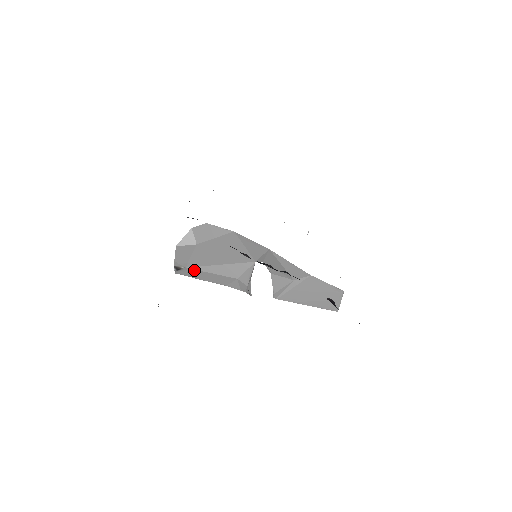
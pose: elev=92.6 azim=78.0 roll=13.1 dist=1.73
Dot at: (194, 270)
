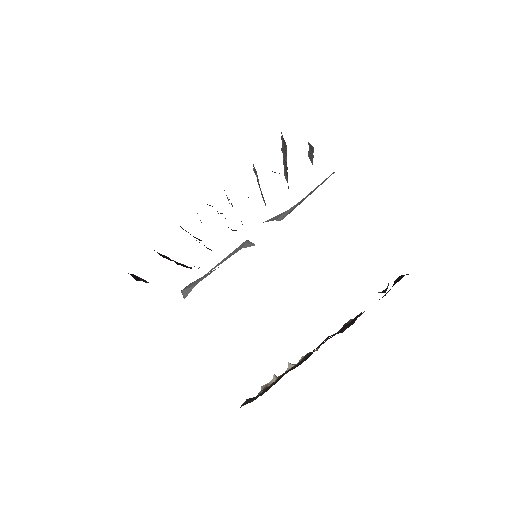
Dot at: occluded
